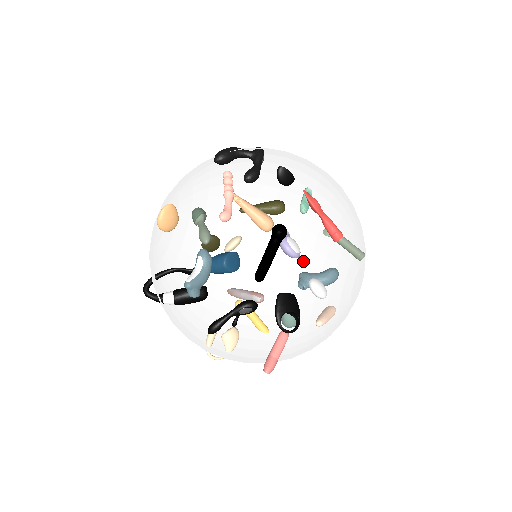
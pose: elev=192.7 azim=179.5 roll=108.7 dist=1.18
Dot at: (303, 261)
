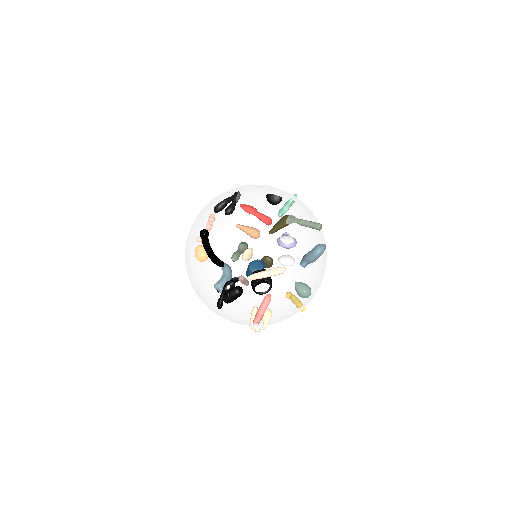
Dot at: occluded
